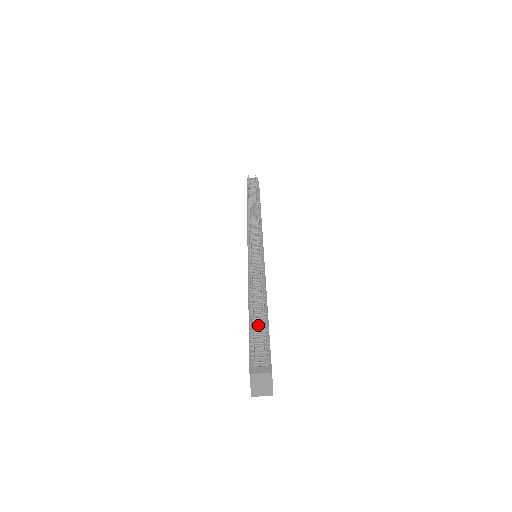
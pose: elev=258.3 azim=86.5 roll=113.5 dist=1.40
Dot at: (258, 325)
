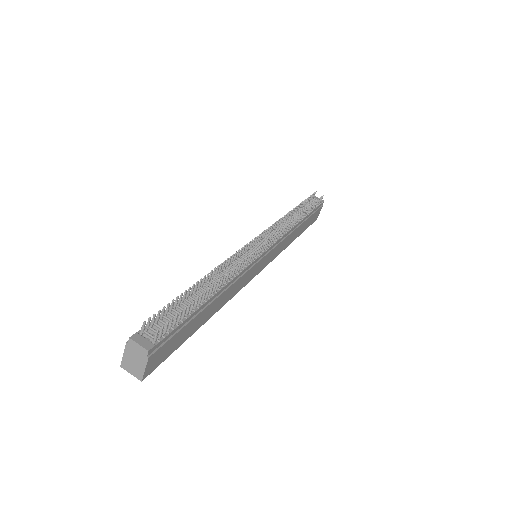
Dot at: (187, 304)
